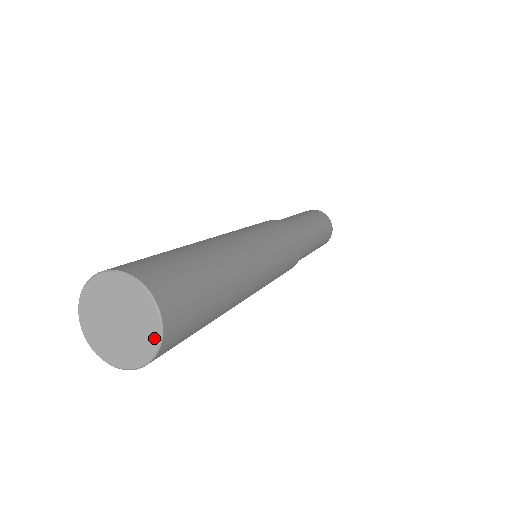
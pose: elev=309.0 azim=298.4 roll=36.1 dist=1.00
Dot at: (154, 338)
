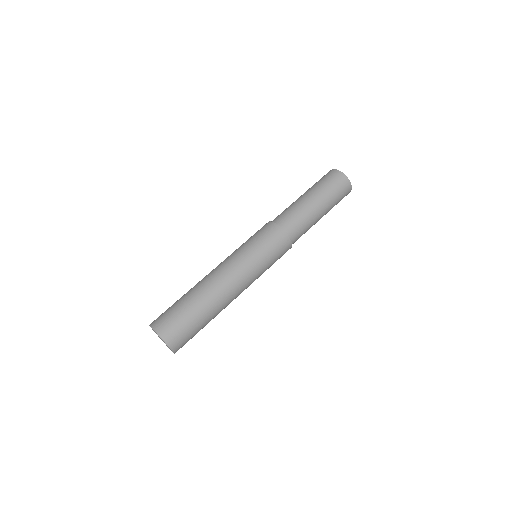
Dot at: (171, 350)
